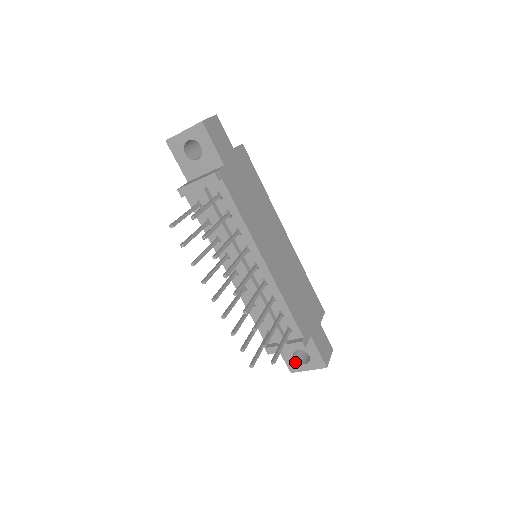
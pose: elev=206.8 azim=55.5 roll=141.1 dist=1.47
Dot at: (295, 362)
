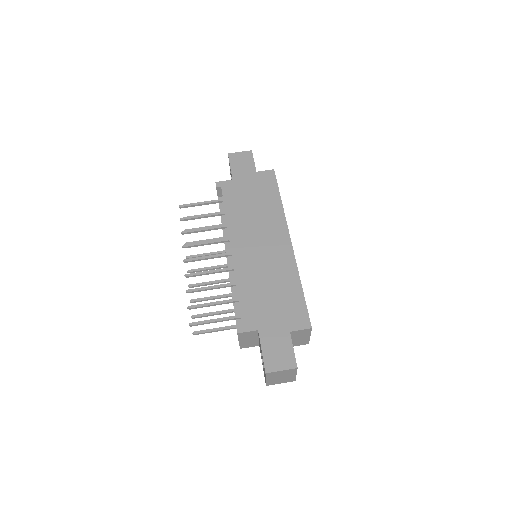
Dot at: occluded
